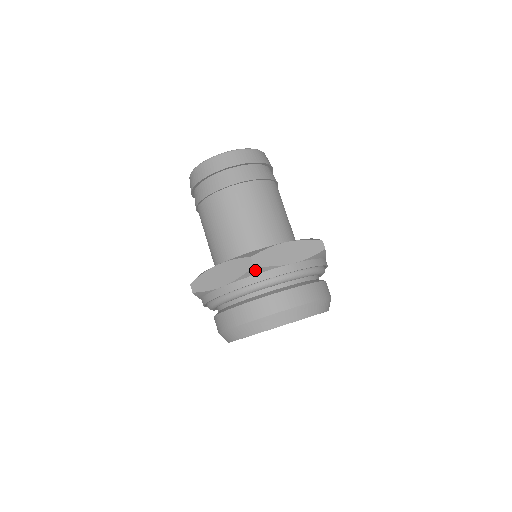
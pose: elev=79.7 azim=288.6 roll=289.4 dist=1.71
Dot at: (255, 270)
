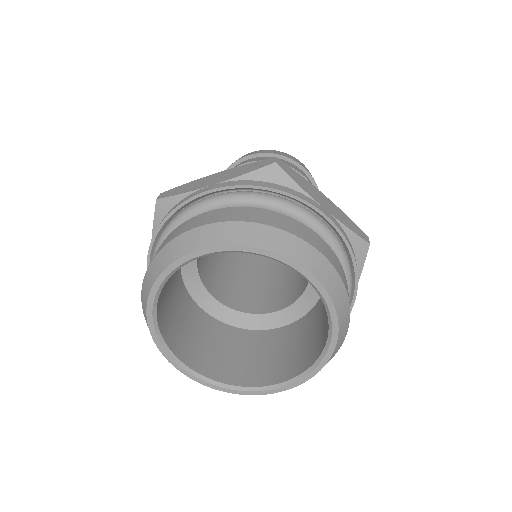
Dot at: (272, 173)
